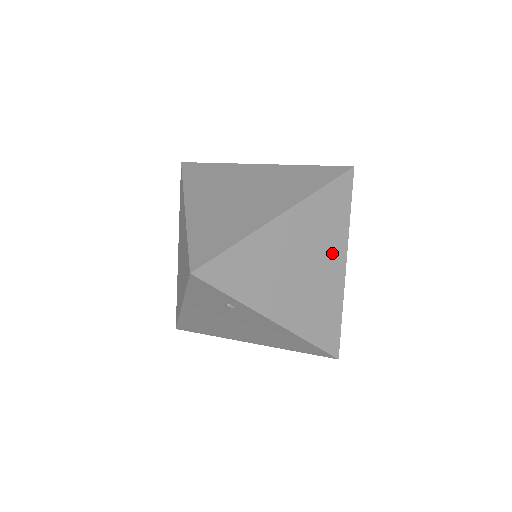
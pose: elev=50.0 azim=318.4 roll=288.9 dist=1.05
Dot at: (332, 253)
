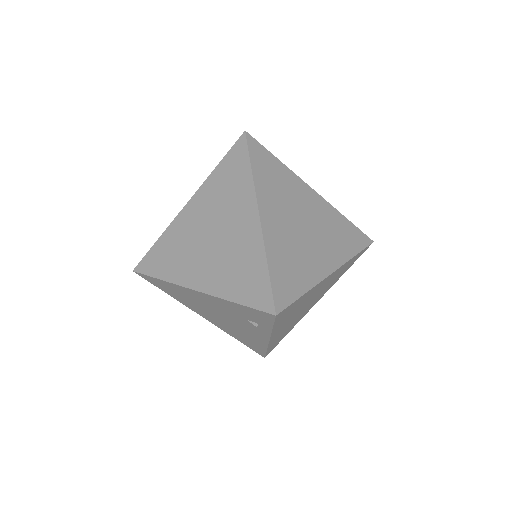
Dot at: (321, 295)
